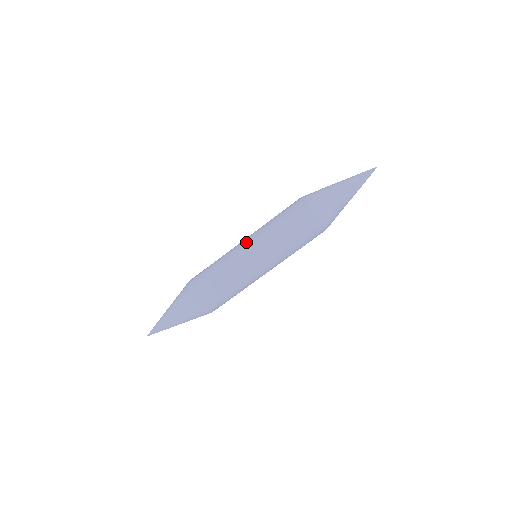
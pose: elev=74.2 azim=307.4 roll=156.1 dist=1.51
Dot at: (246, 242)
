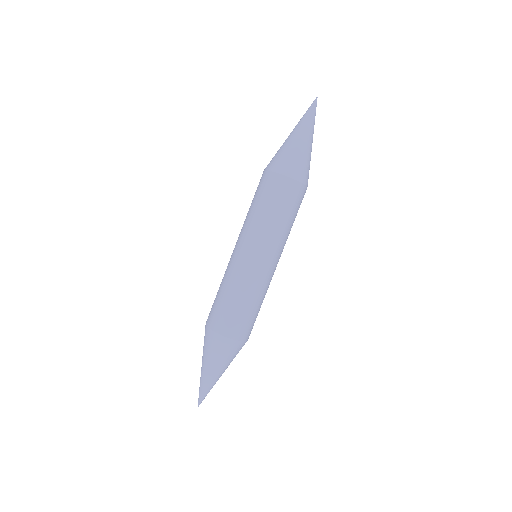
Dot at: (235, 245)
